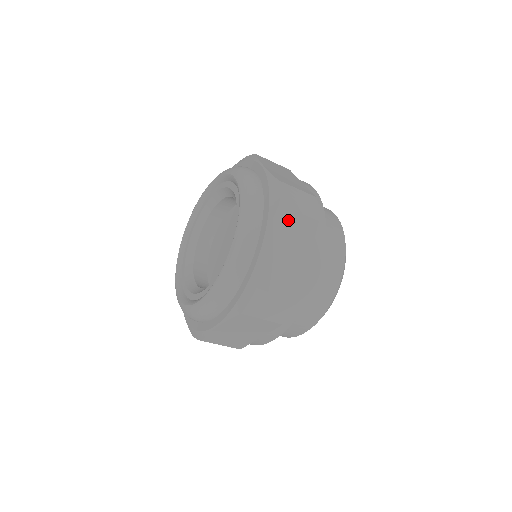
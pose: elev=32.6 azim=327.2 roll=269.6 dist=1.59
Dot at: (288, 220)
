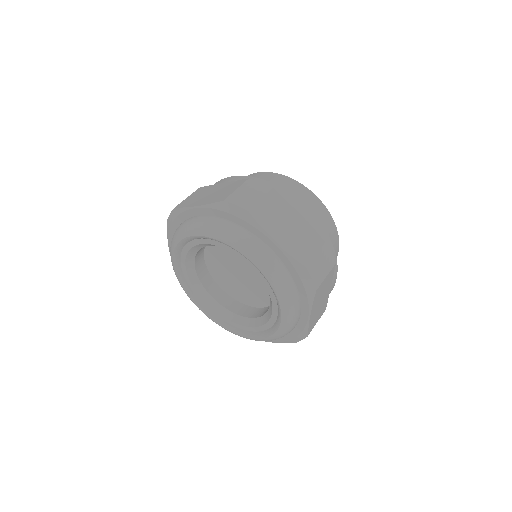
Dot at: (263, 211)
